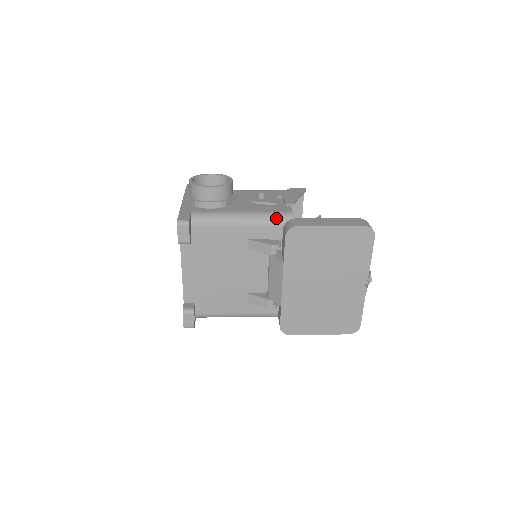
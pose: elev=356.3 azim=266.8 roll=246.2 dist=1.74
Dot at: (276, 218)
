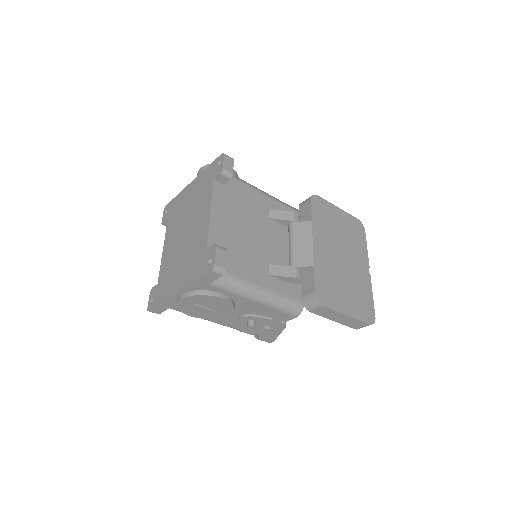
Dot at: occluded
